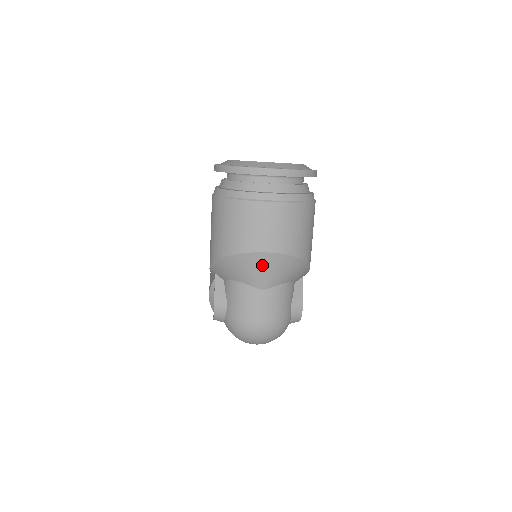
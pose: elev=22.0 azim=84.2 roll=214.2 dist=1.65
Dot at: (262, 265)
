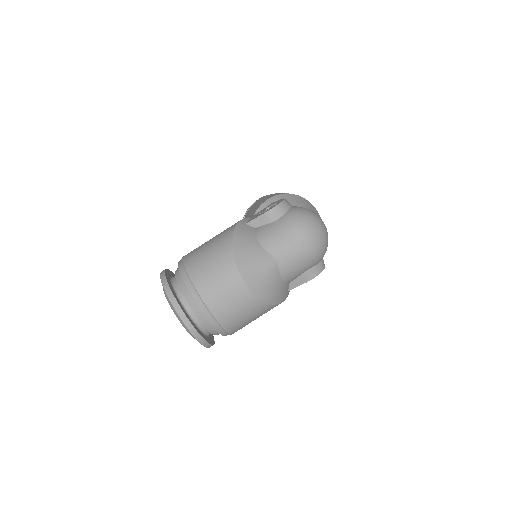
Dot at: (316, 213)
